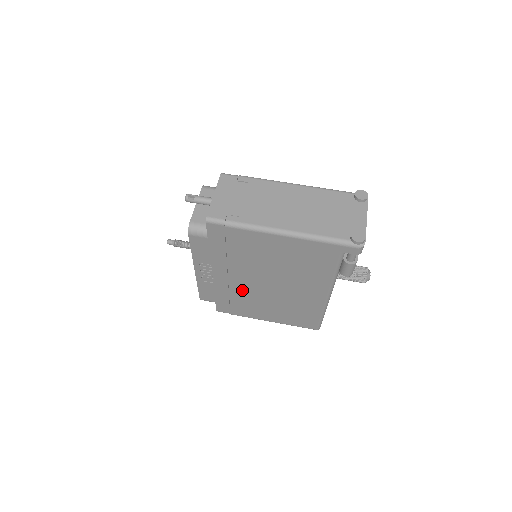
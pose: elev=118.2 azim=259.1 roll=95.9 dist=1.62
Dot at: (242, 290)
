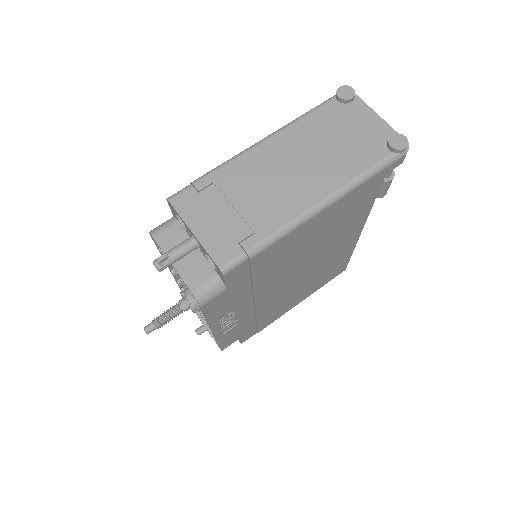
Dot at: (270, 303)
